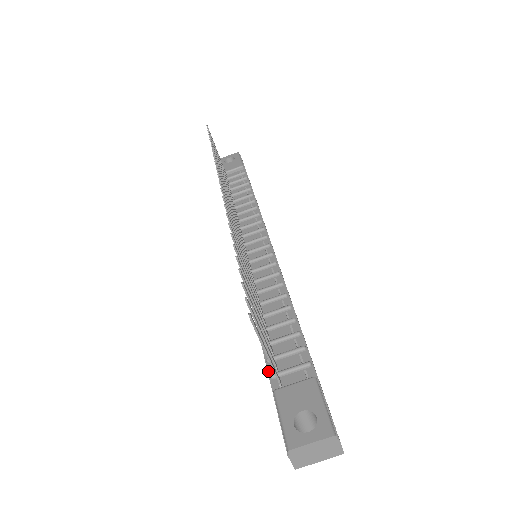
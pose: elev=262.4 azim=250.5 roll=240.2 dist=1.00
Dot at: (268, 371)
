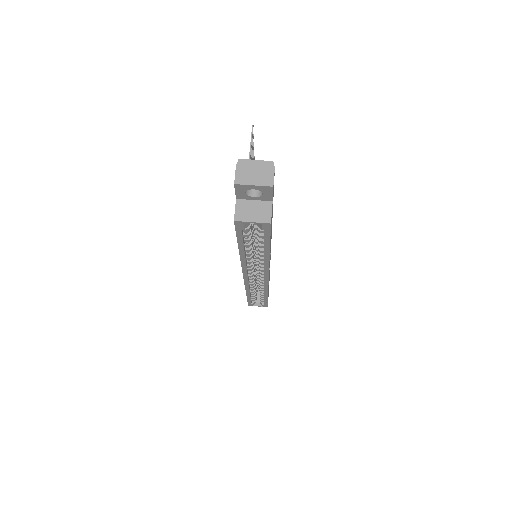
Dot at: occluded
